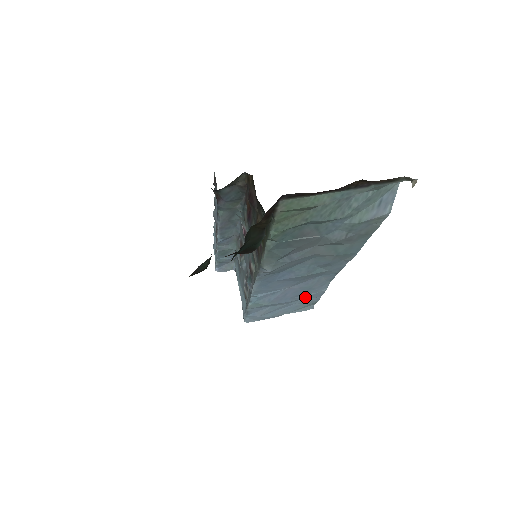
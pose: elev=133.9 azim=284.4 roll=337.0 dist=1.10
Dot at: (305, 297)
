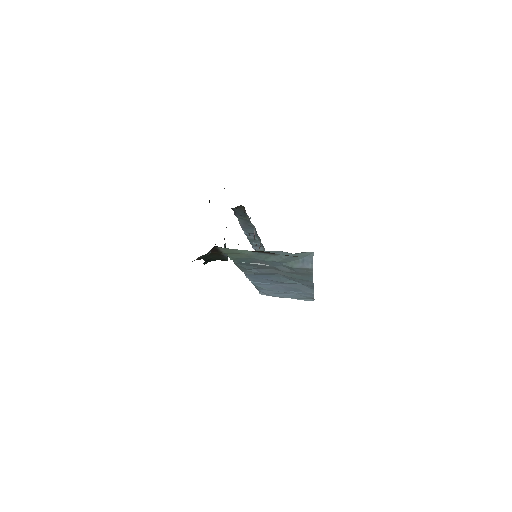
Dot at: (299, 293)
